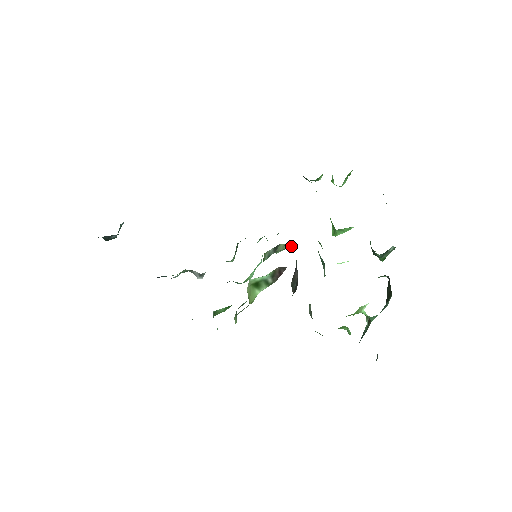
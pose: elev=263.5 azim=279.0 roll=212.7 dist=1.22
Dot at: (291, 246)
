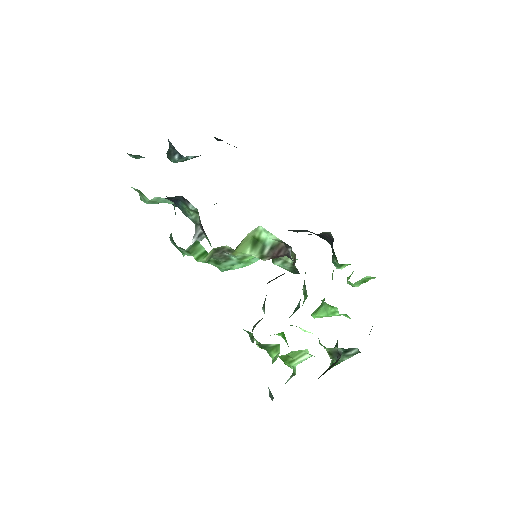
Dot at: occluded
